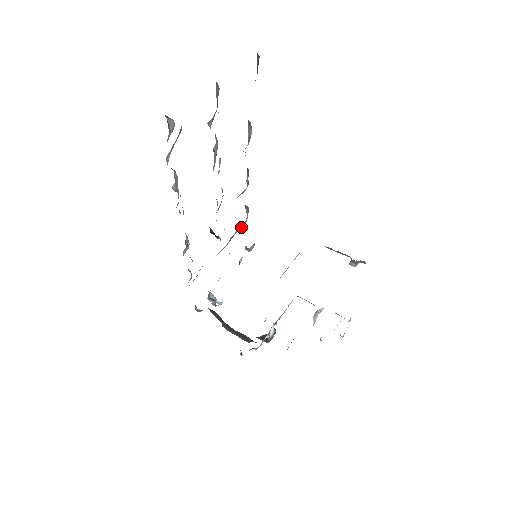
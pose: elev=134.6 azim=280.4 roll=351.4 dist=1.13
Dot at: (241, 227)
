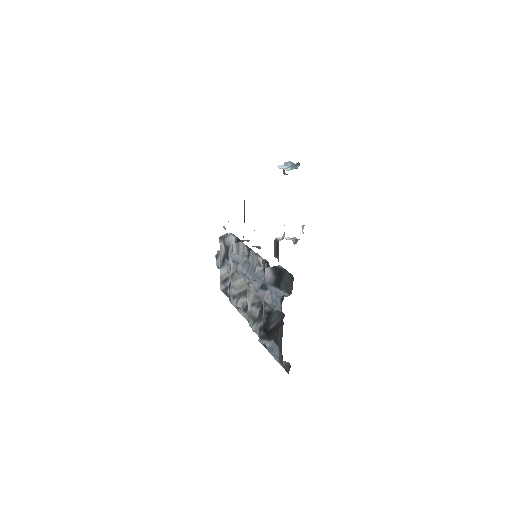
Dot at: (232, 240)
